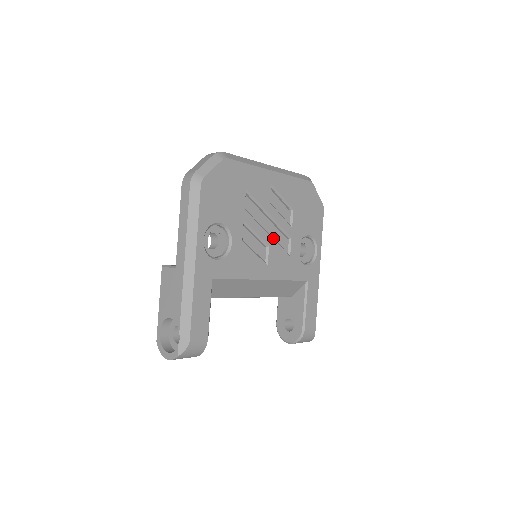
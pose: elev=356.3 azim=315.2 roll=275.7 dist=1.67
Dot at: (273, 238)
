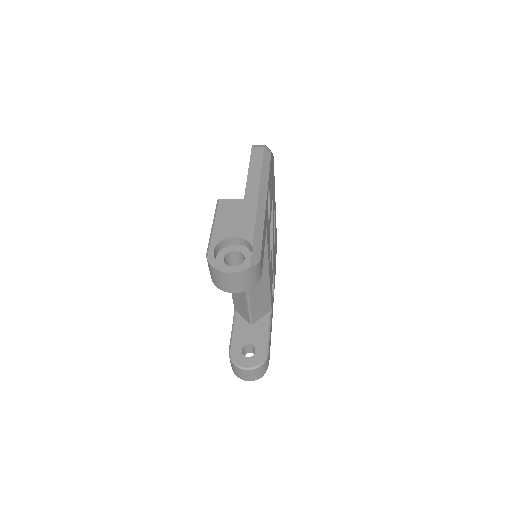
Dot at: occluded
